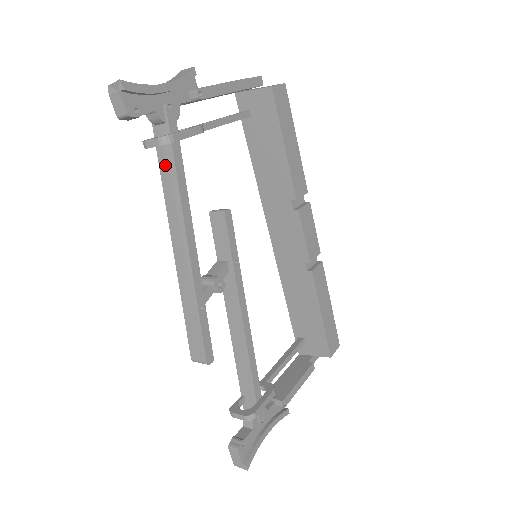
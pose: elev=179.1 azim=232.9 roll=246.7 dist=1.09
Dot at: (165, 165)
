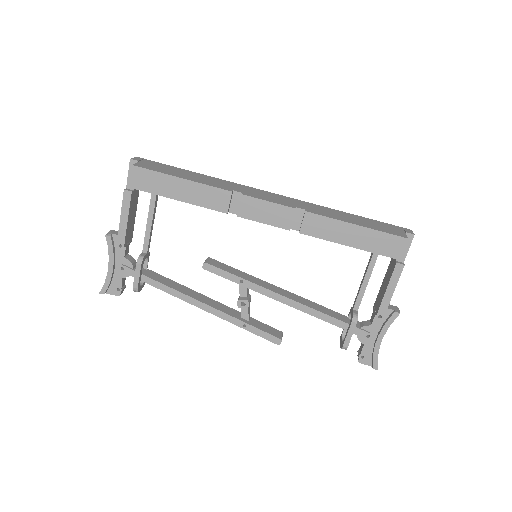
Dot at: occluded
